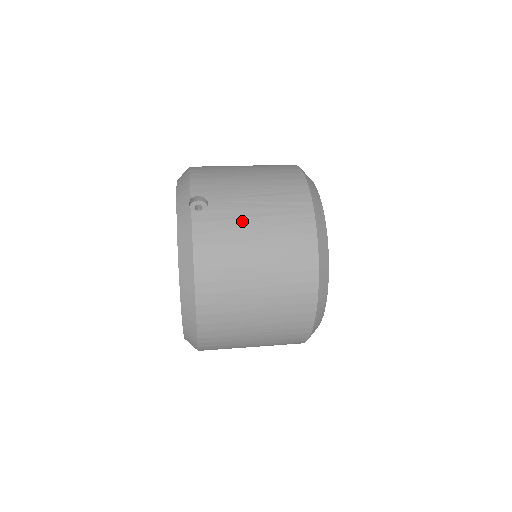
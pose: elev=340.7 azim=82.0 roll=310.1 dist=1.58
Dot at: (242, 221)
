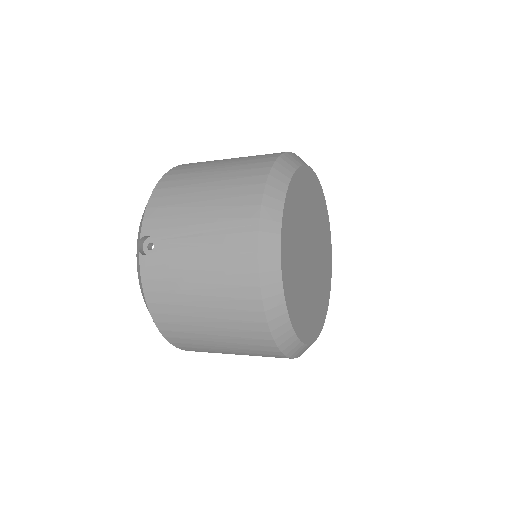
Dot at: (184, 268)
